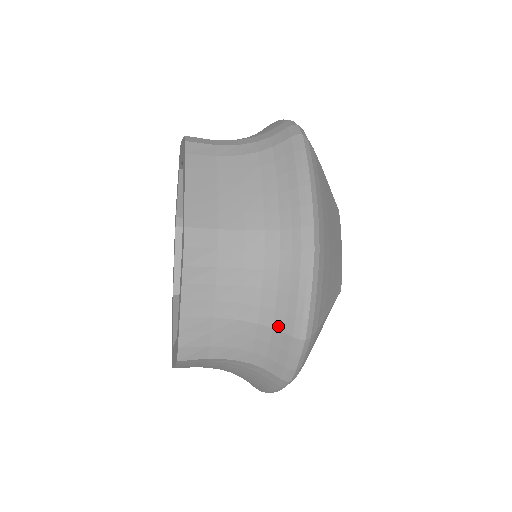
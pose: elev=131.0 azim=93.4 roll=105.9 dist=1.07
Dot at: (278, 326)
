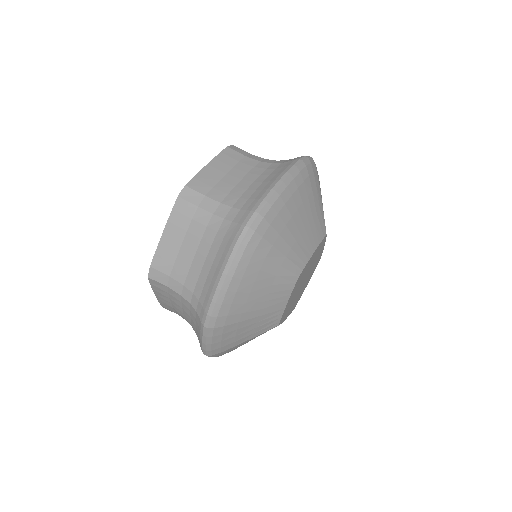
Dot at: (198, 338)
